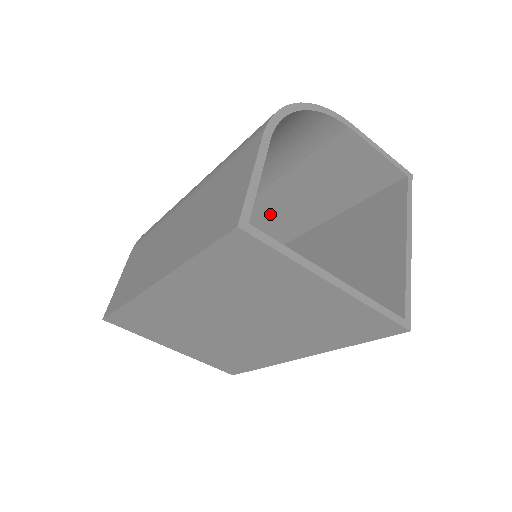
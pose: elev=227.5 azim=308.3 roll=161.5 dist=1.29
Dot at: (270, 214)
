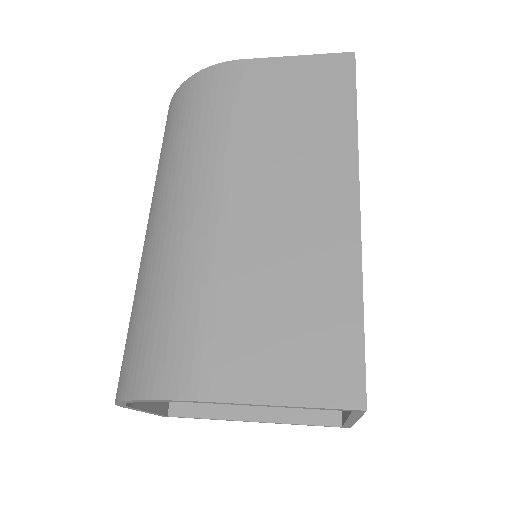
Dot at: occluded
